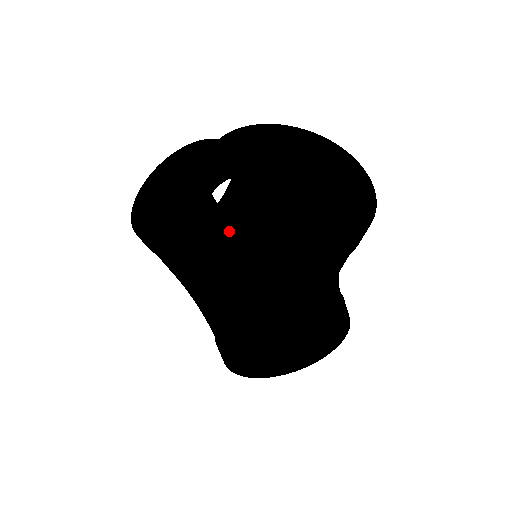
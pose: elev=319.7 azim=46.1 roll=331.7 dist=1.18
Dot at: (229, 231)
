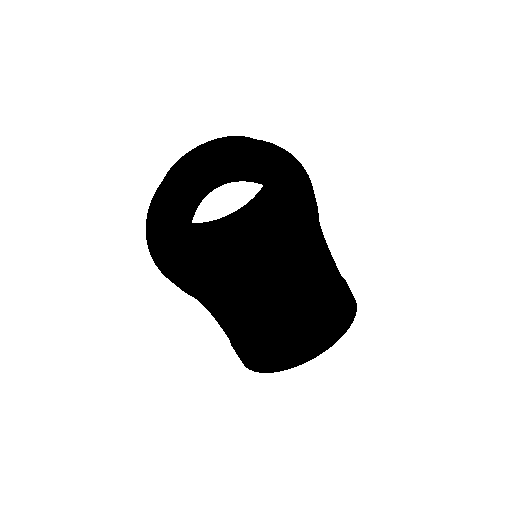
Dot at: occluded
